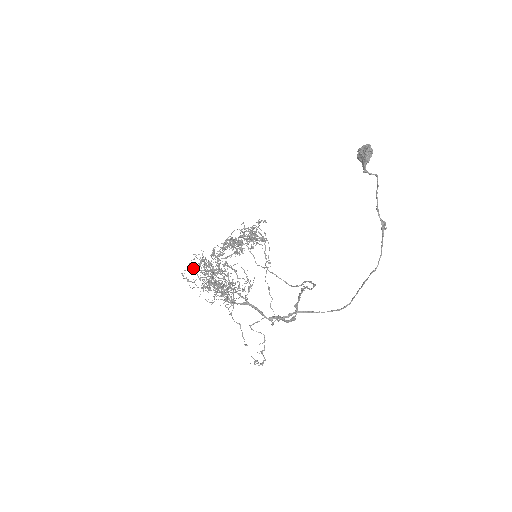
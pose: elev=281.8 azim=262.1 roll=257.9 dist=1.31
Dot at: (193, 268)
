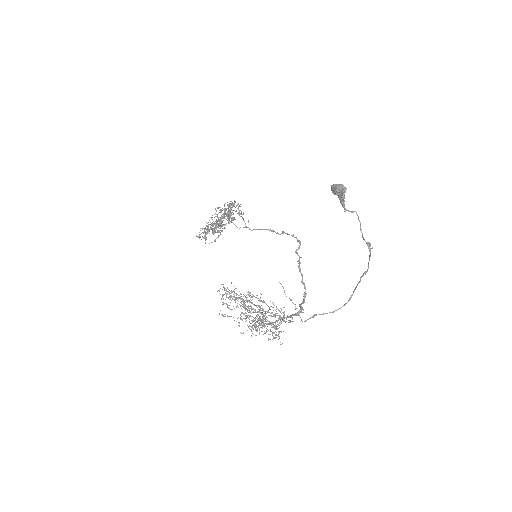
Dot at: occluded
